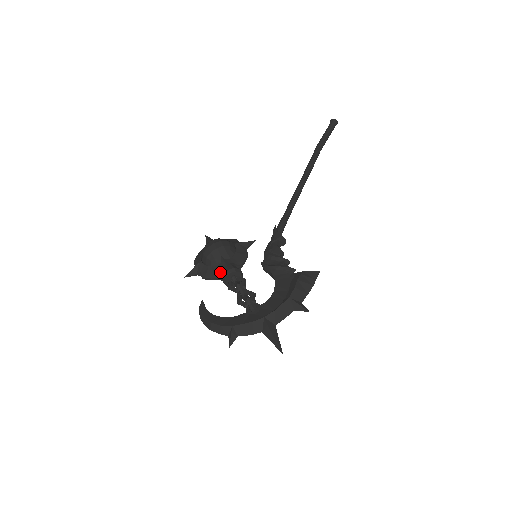
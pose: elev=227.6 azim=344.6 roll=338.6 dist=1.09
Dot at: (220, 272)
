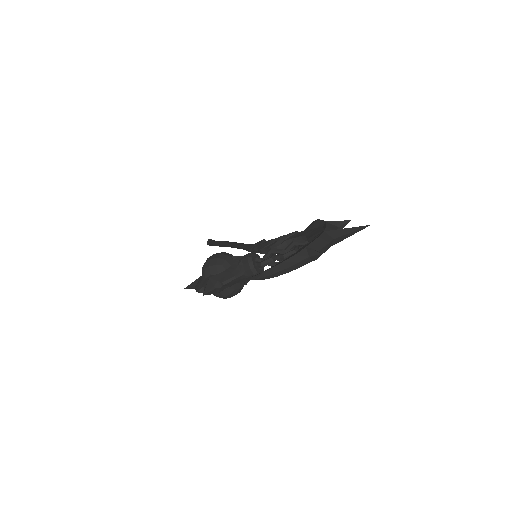
Dot at: (240, 265)
